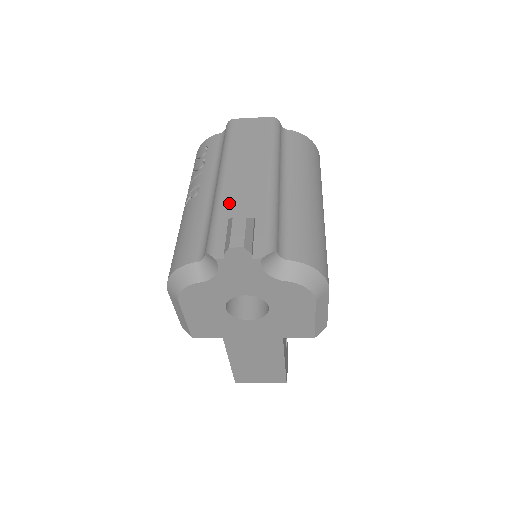
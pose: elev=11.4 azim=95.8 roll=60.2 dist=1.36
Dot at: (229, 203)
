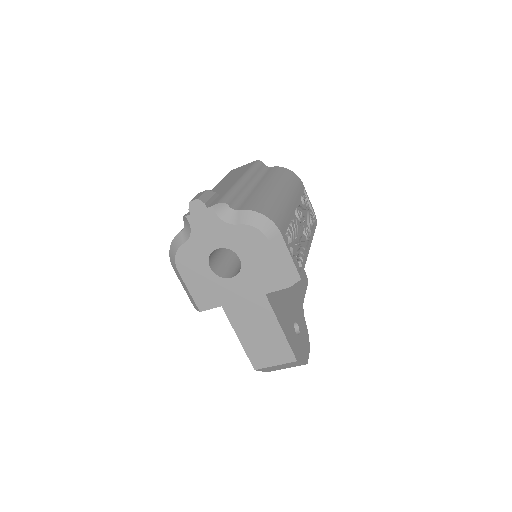
Dot at: occluded
